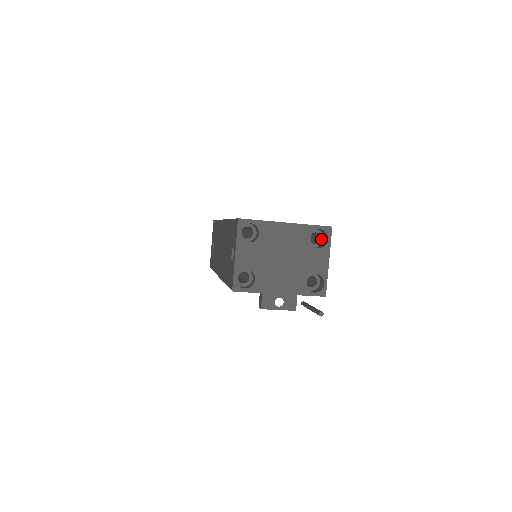
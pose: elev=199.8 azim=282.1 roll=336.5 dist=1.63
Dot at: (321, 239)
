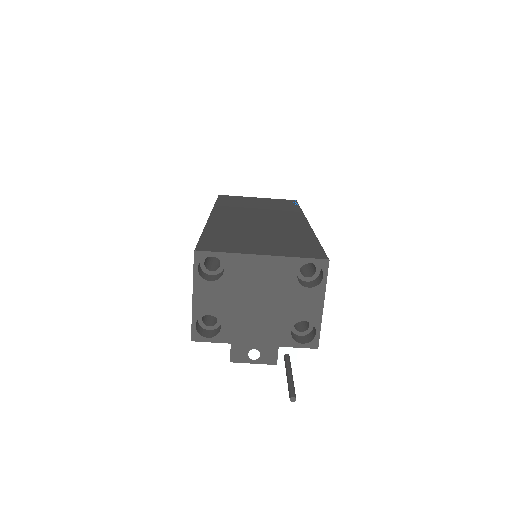
Dot at: (316, 271)
